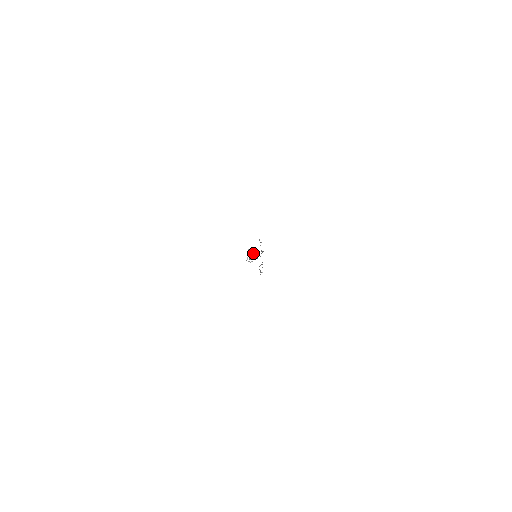
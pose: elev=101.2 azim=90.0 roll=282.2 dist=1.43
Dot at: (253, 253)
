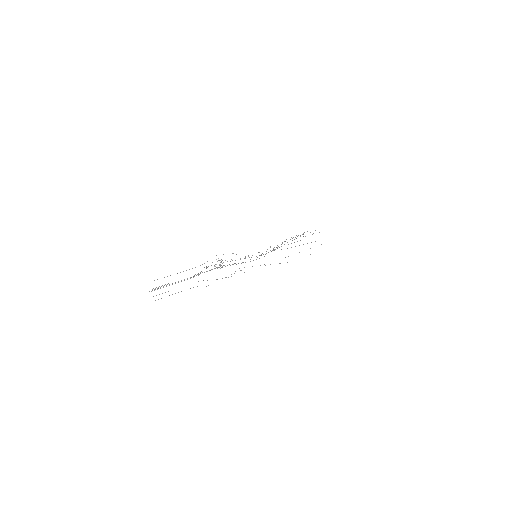
Dot at: occluded
